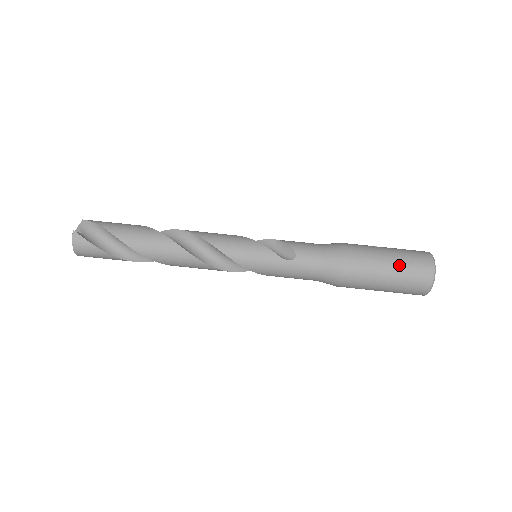
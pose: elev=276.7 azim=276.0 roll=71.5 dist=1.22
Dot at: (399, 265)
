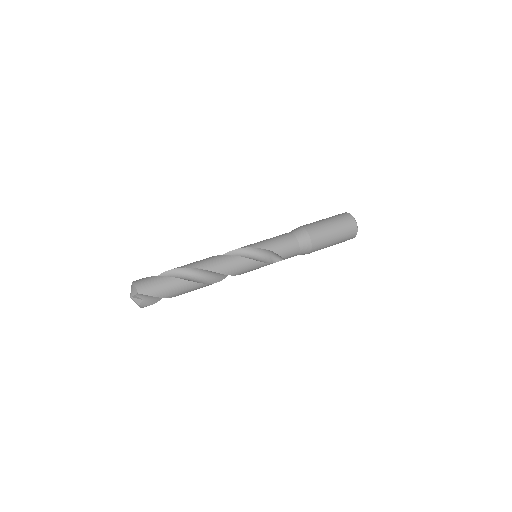
Dot at: occluded
